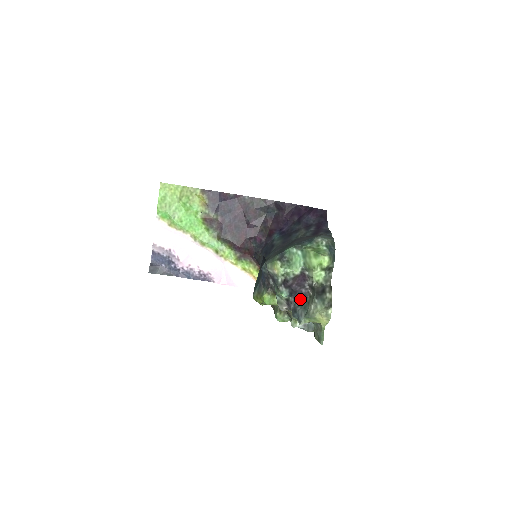
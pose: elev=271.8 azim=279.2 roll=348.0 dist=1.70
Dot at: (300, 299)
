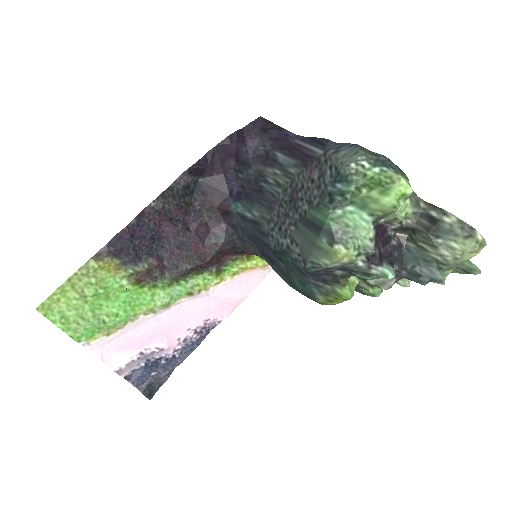
Dot at: (402, 256)
